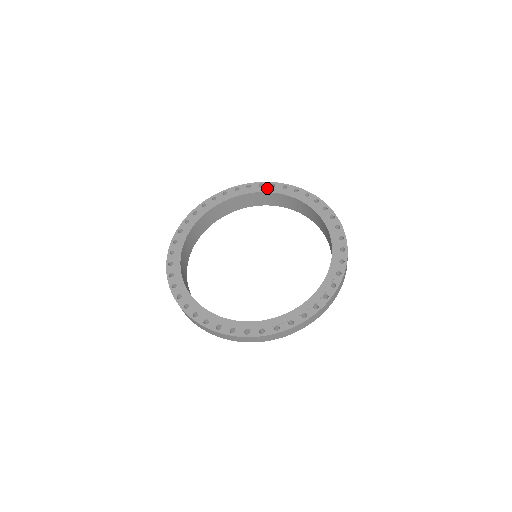
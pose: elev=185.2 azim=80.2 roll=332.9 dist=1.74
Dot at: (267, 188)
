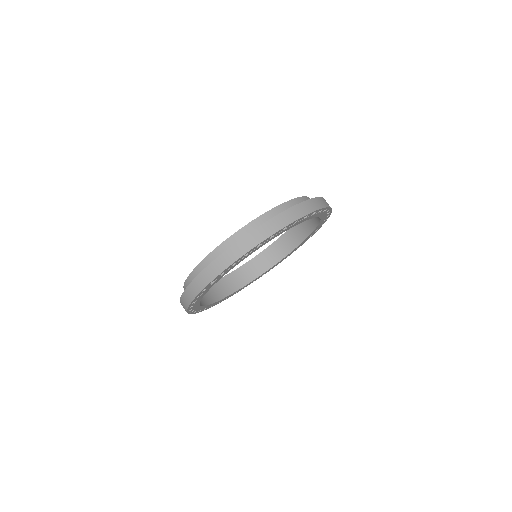
Dot at: occluded
